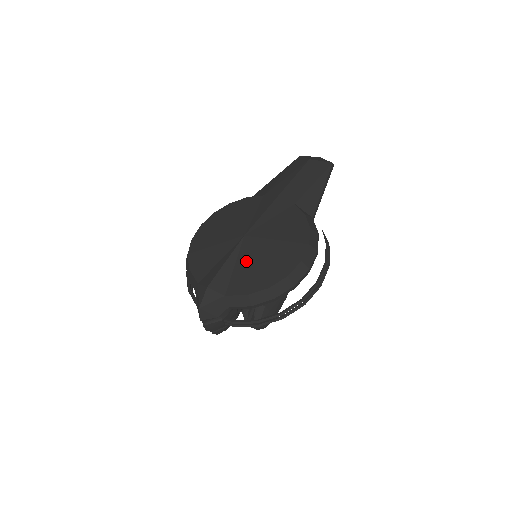
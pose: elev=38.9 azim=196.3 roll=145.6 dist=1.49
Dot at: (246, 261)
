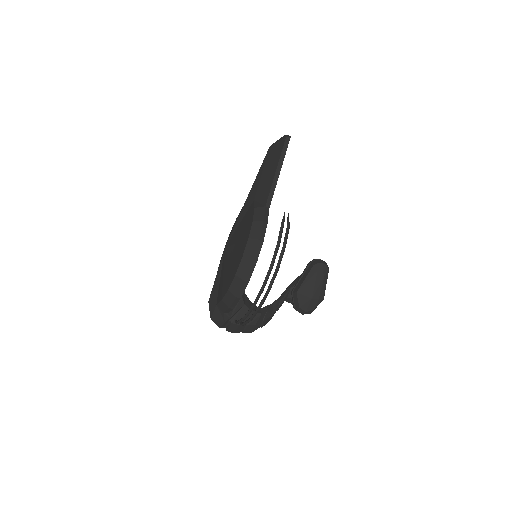
Dot at: (223, 271)
